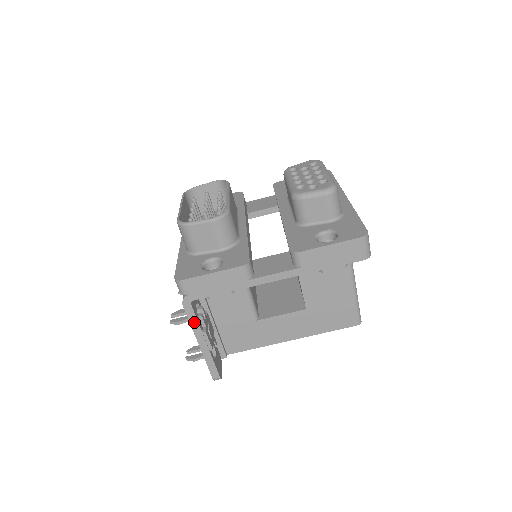
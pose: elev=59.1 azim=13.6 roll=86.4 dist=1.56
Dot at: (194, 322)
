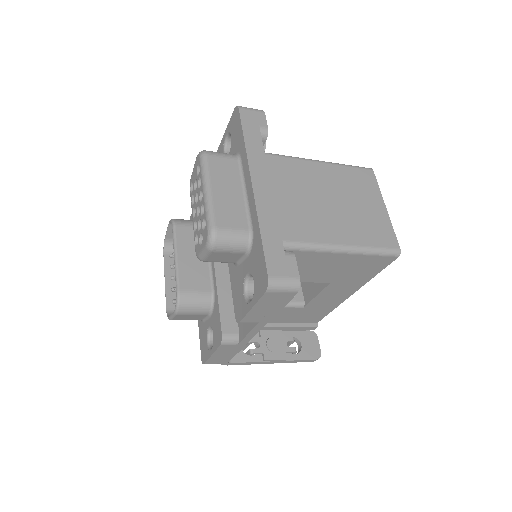
Dot at: (249, 363)
